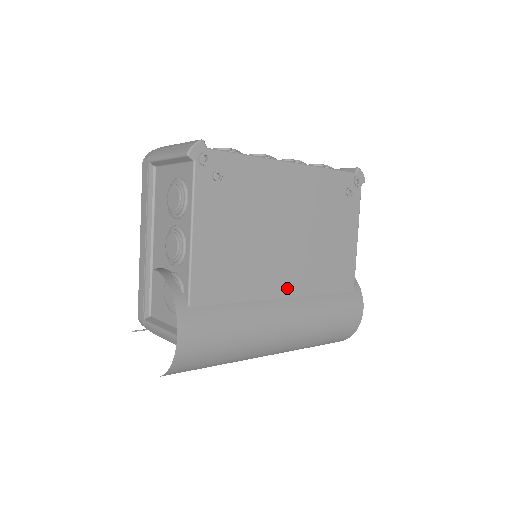
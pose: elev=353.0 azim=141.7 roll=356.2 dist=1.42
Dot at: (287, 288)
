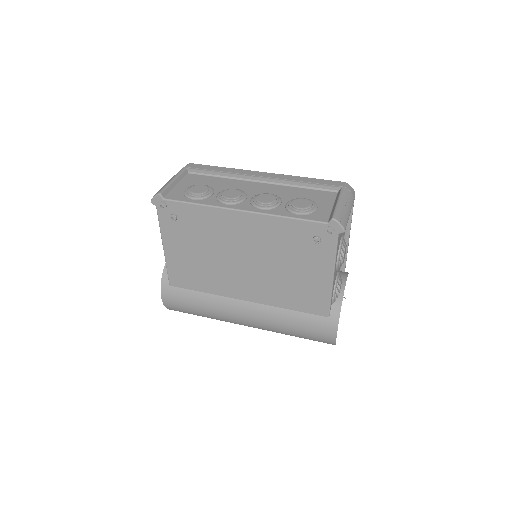
Dot at: (248, 295)
